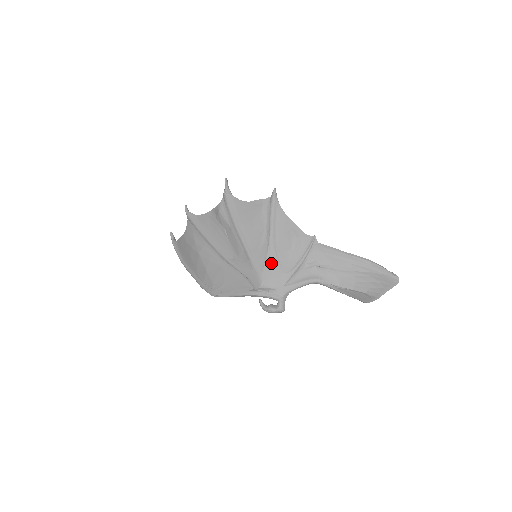
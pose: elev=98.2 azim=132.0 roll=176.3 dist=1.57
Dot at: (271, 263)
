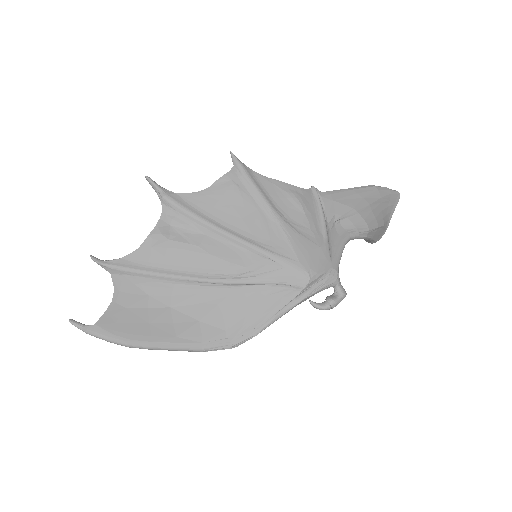
Dot at: (299, 244)
